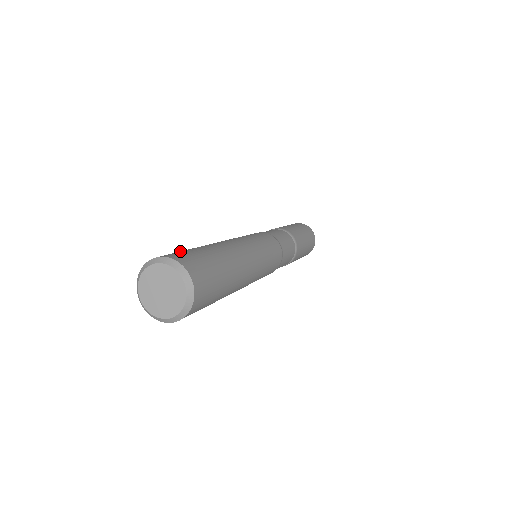
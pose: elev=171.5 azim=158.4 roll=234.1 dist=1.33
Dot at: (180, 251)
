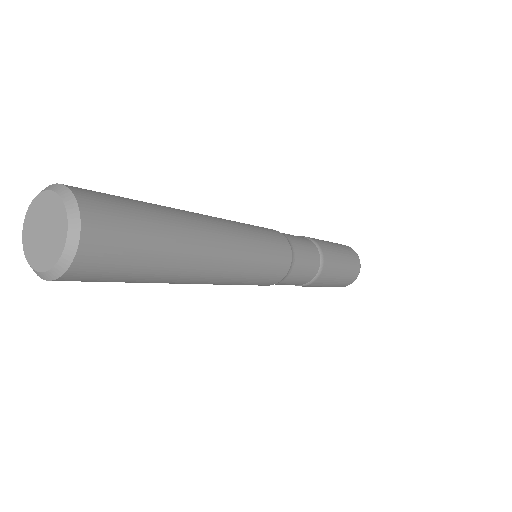
Dot at: occluded
